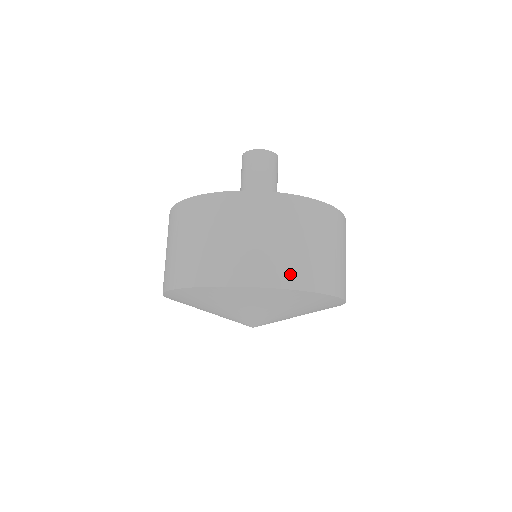
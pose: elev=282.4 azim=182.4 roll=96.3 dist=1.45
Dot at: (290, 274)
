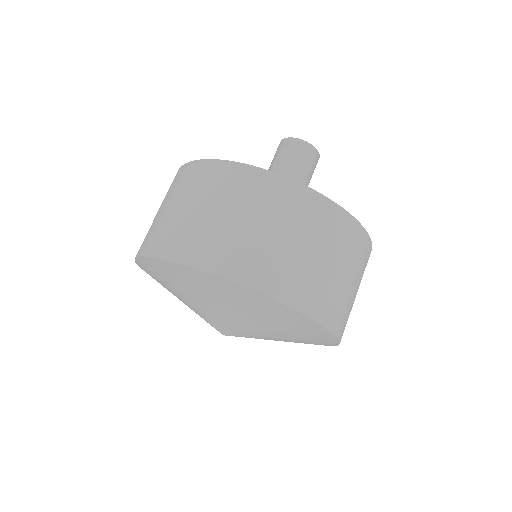
Dot at: (291, 287)
